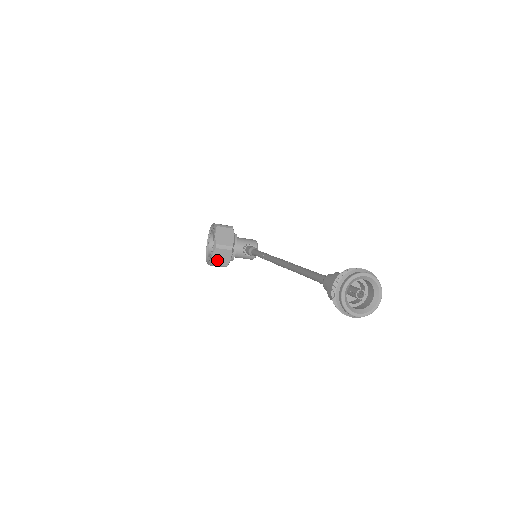
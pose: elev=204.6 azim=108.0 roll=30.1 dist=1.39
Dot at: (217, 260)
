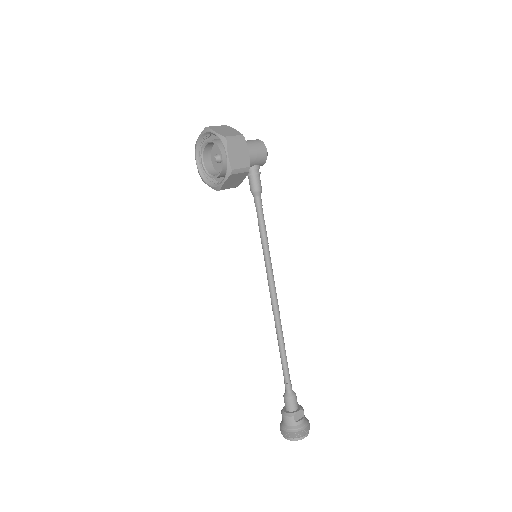
Dot at: (211, 181)
